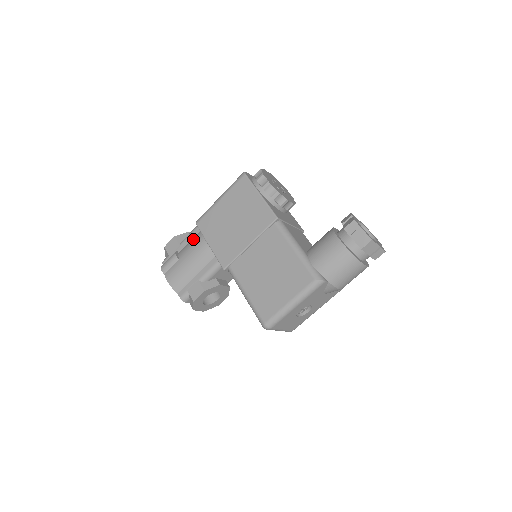
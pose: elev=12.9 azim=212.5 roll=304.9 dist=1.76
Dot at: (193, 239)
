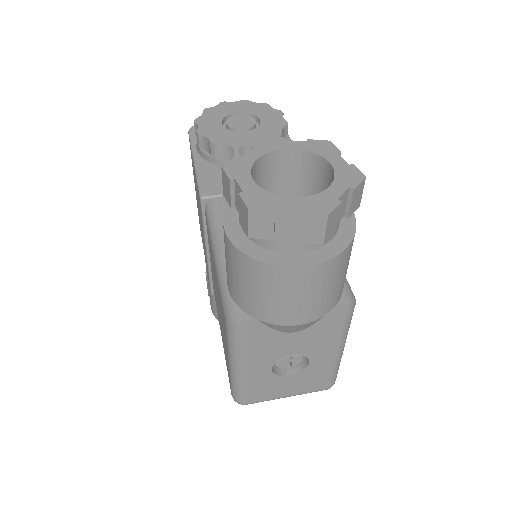
Dot at: occluded
